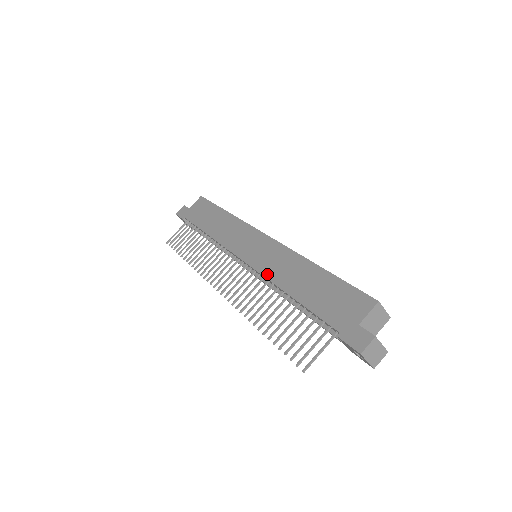
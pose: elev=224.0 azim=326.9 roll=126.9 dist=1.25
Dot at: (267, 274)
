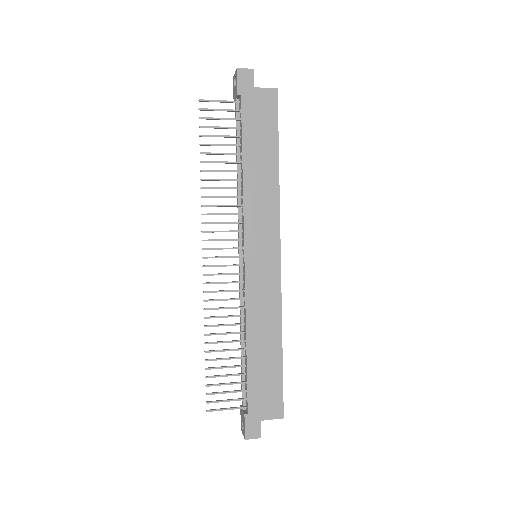
Dot at: (249, 304)
